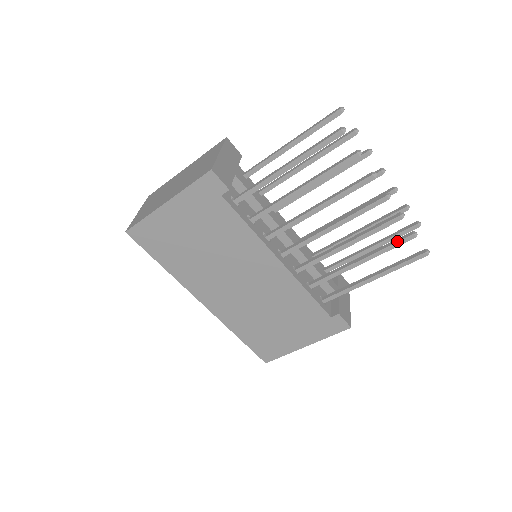
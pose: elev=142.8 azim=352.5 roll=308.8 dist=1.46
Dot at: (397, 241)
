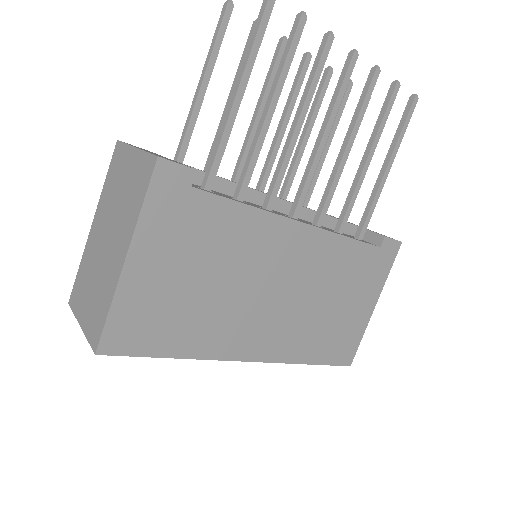
Dot at: (387, 104)
